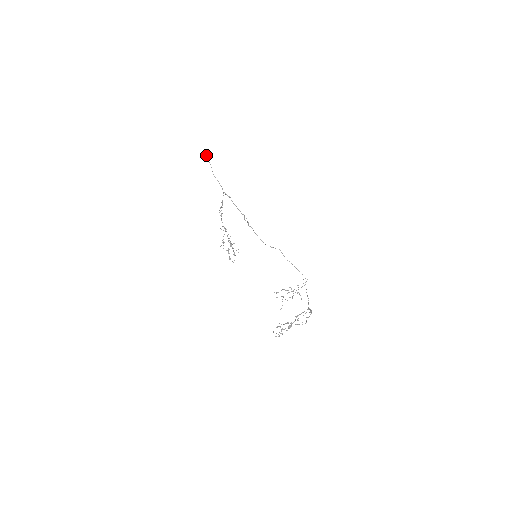
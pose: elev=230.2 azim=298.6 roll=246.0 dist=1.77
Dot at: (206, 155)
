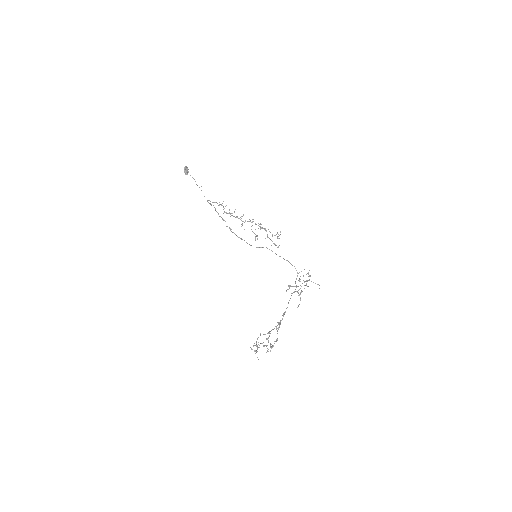
Dot at: occluded
